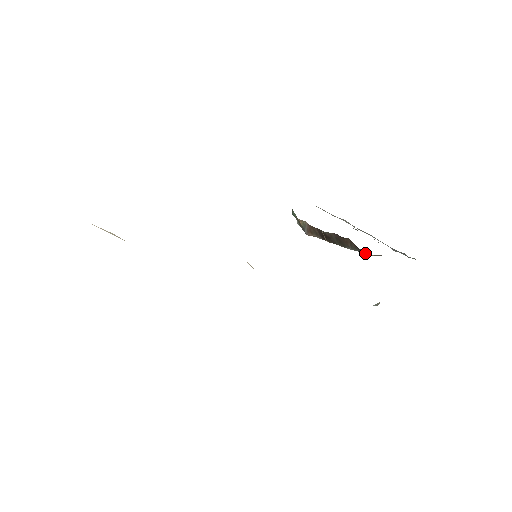
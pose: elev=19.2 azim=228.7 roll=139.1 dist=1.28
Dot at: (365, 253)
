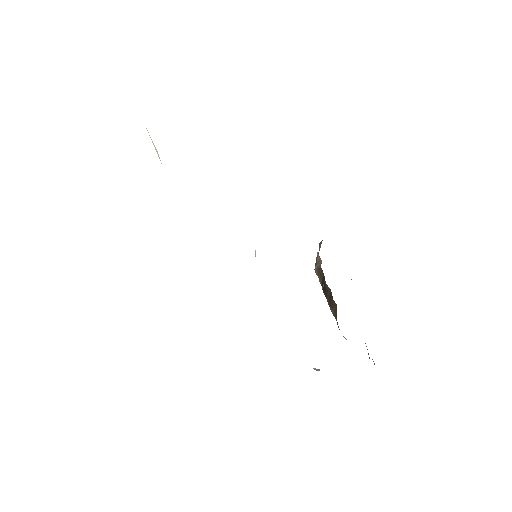
Dot at: occluded
